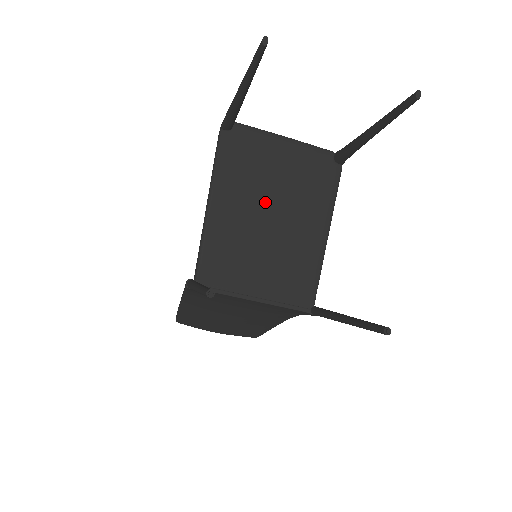
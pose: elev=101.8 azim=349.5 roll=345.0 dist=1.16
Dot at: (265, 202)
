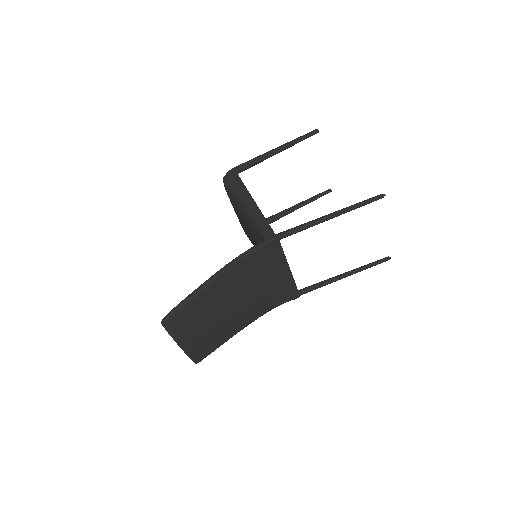
Dot at: occluded
